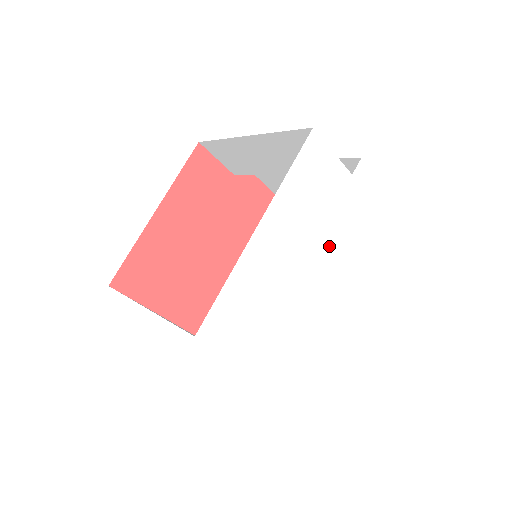
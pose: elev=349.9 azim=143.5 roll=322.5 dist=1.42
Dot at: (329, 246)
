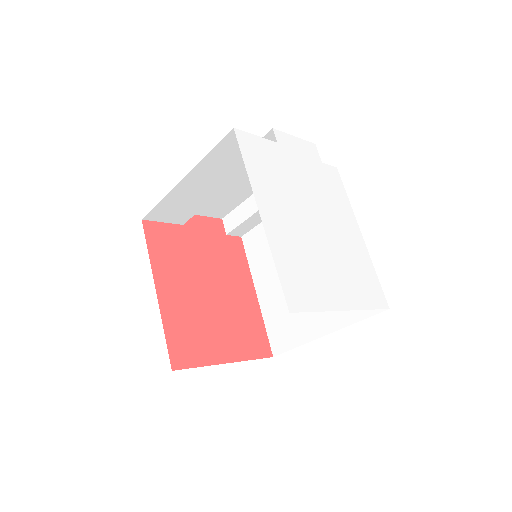
Dot at: (305, 198)
